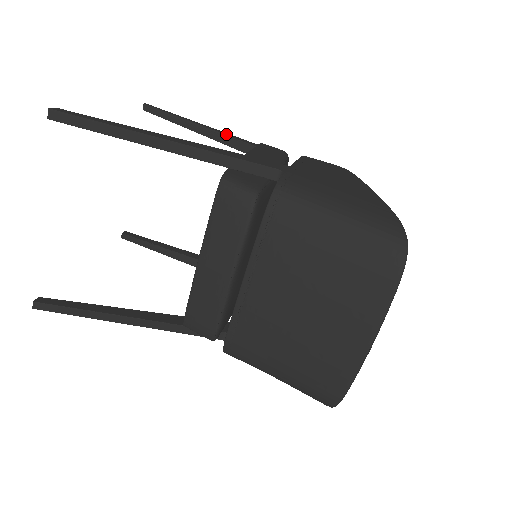
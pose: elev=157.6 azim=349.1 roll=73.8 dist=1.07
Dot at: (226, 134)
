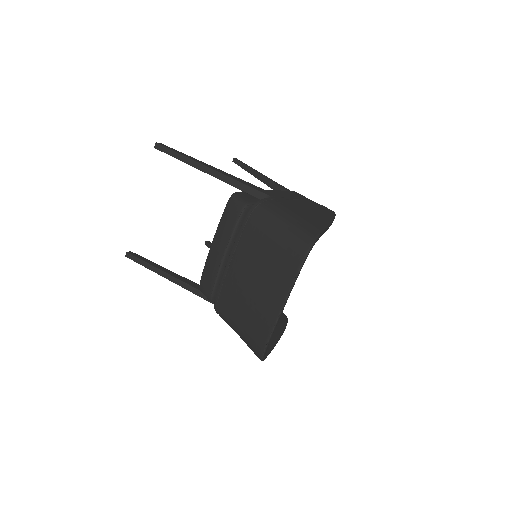
Dot at: (274, 182)
